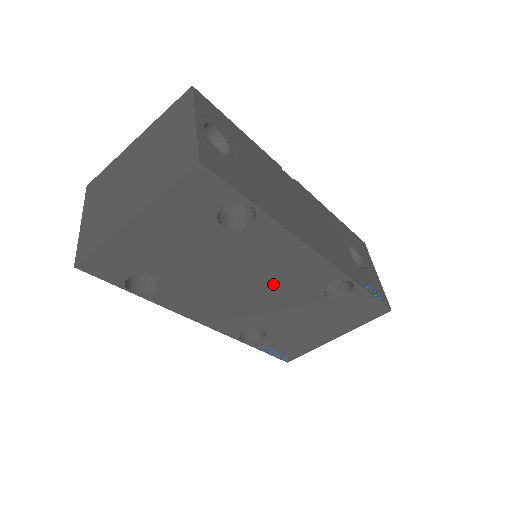
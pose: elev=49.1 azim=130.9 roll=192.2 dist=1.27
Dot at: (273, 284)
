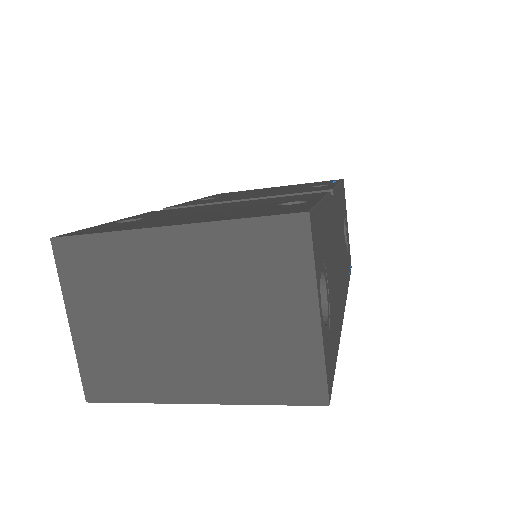
Dot at: occluded
